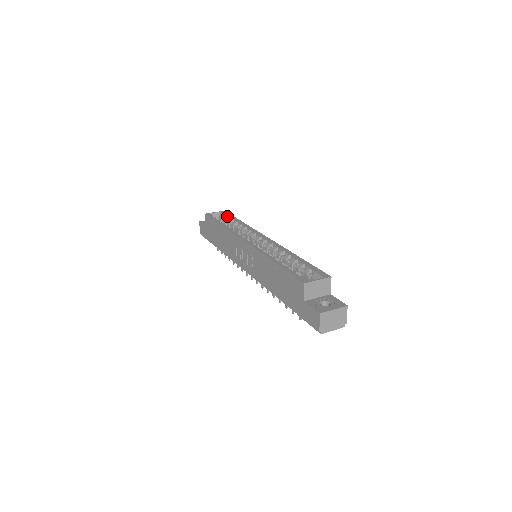
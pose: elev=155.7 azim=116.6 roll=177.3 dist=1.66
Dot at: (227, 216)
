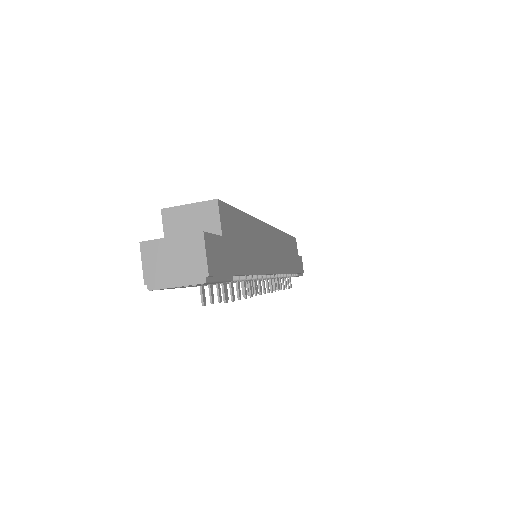
Dot at: occluded
